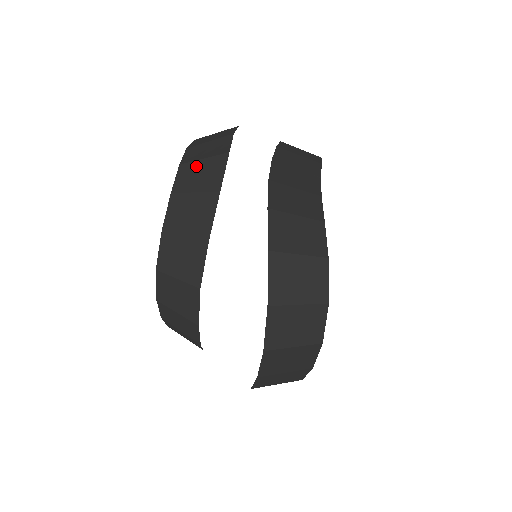
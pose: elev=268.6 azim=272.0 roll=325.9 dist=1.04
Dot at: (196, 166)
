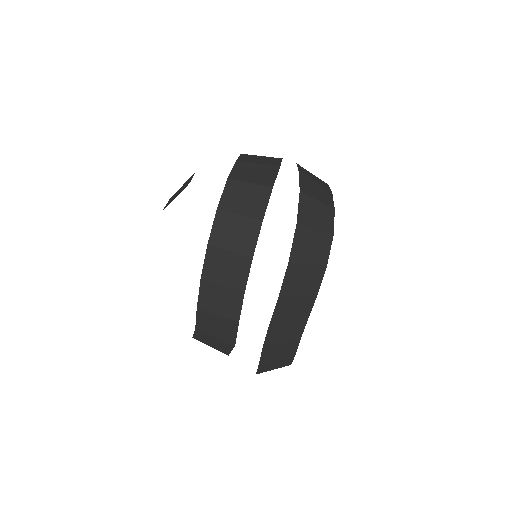
Dot at: (209, 338)
